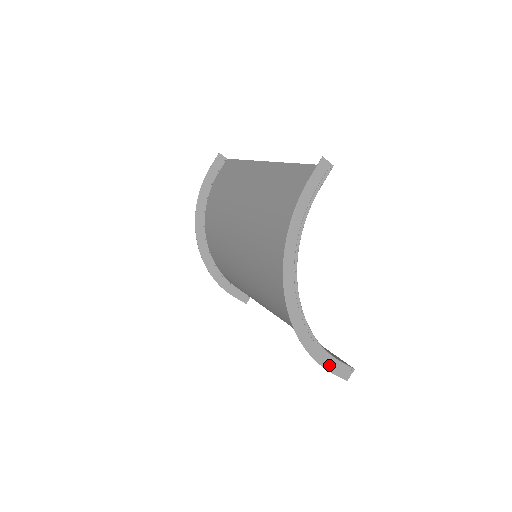
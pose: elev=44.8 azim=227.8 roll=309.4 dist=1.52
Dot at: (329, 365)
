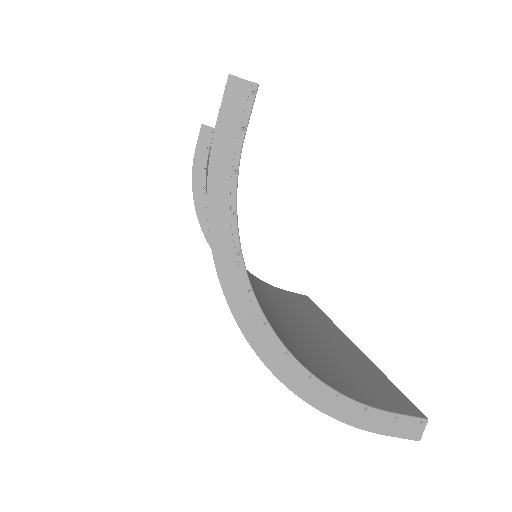
Dot at: (374, 424)
